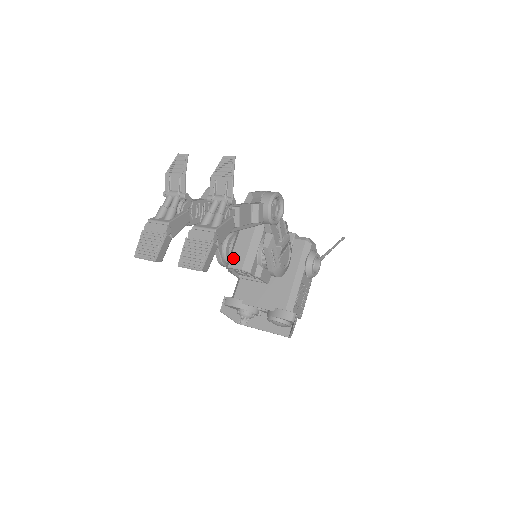
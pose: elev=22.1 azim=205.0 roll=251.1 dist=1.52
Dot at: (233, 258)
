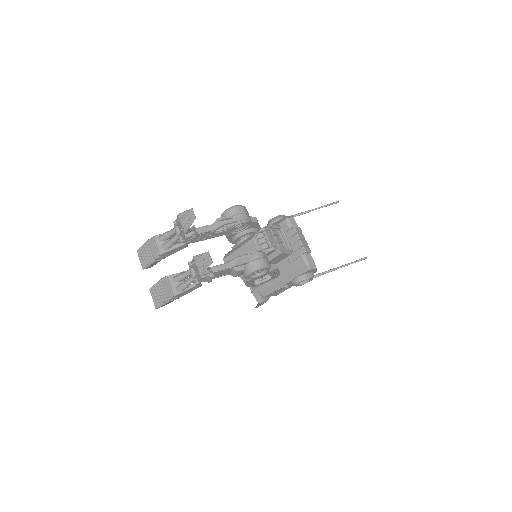
Dot at: (229, 258)
